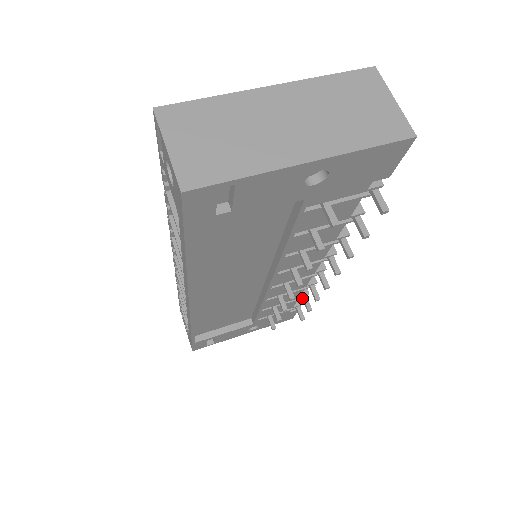
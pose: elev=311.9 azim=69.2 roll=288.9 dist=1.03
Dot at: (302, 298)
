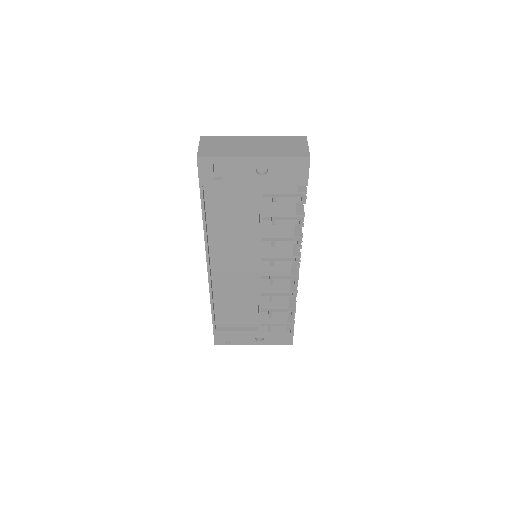
Dot at: (291, 310)
